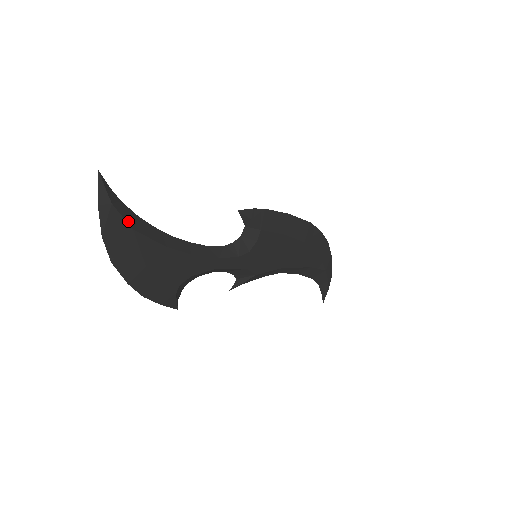
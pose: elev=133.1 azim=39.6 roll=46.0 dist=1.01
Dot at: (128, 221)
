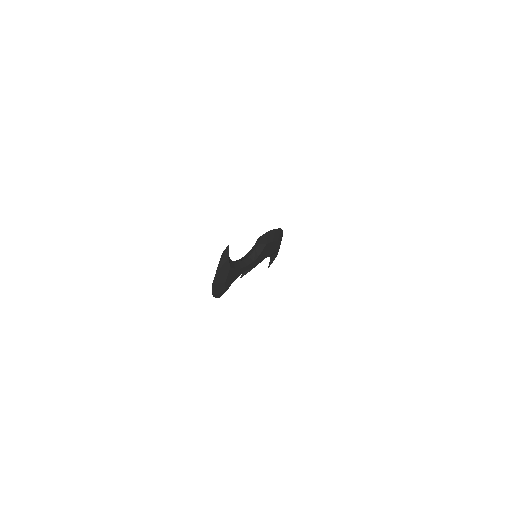
Dot at: (229, 263)
